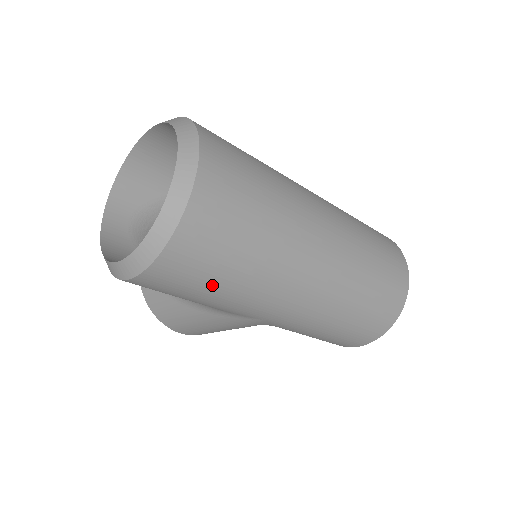
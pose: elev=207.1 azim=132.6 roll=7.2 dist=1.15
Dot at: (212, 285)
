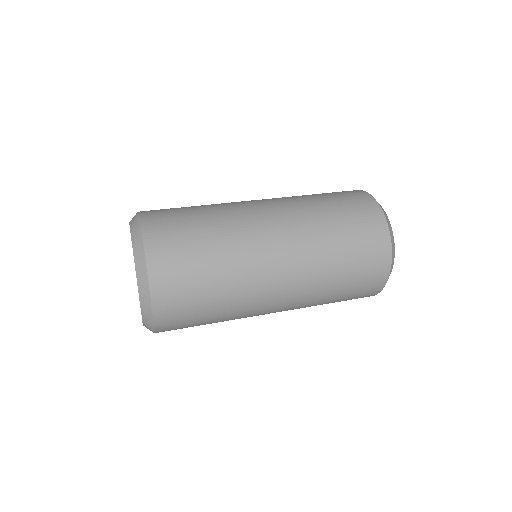
Dot at: (203, 324)
